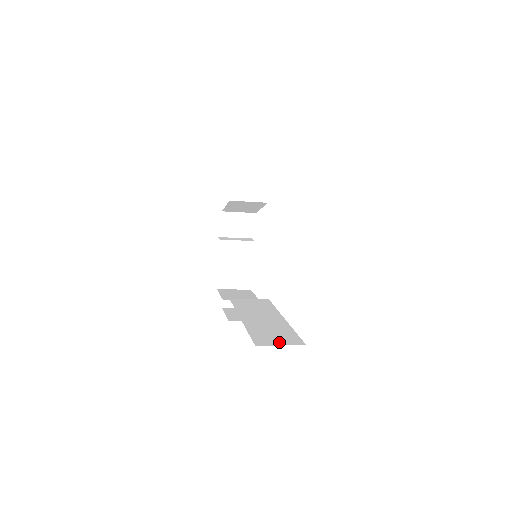
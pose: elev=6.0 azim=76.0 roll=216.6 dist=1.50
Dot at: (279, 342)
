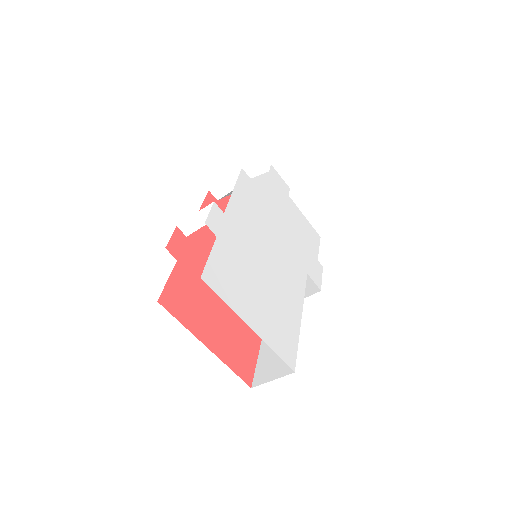
Dot at: (273, 374)
